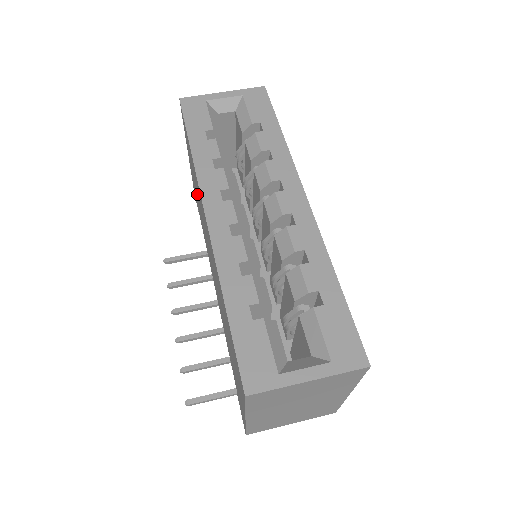
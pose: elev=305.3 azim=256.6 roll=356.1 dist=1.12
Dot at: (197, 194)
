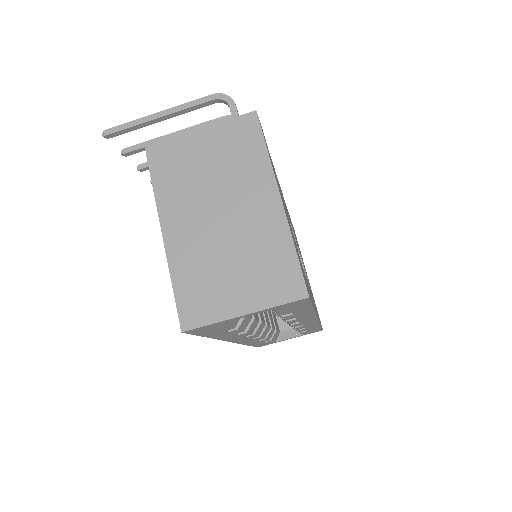
Dot at: occluded
